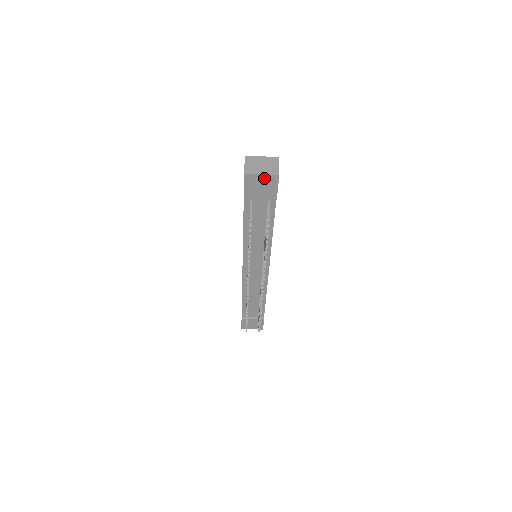
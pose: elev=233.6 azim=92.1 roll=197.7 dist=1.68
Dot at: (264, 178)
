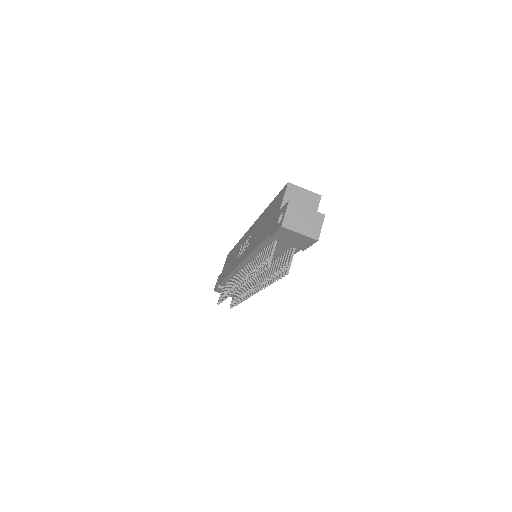
Dot at: (301, 236)
